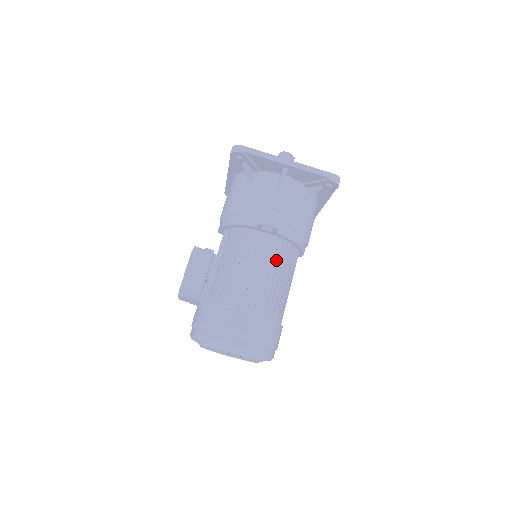
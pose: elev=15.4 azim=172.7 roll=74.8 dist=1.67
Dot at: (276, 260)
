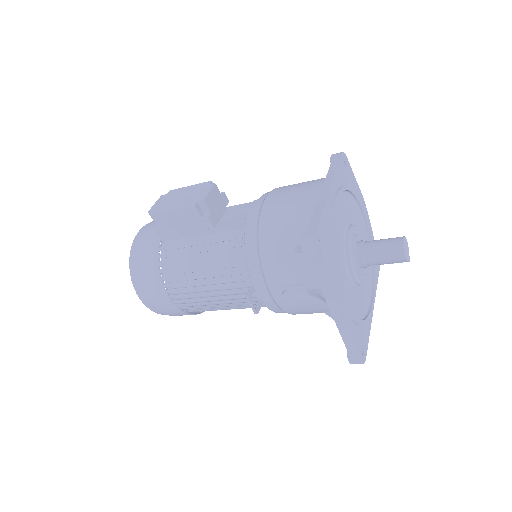
Dot at: (241, 304)
